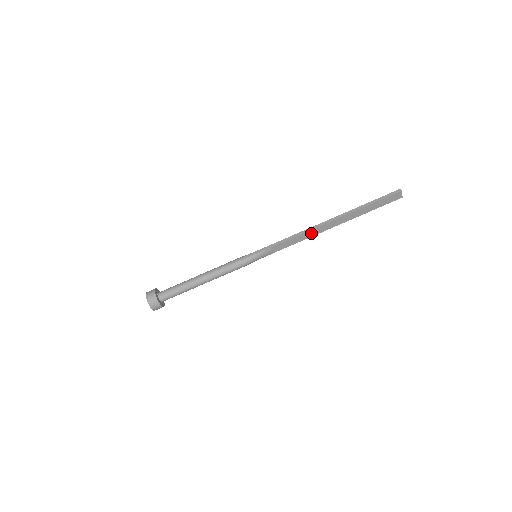
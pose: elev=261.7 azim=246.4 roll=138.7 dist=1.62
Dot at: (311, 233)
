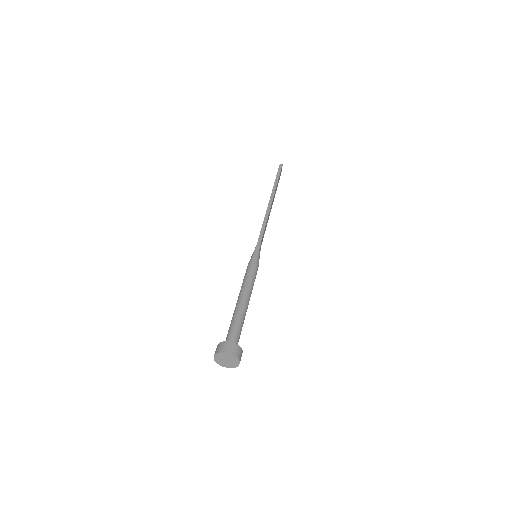
Dot at: (268, 217)
